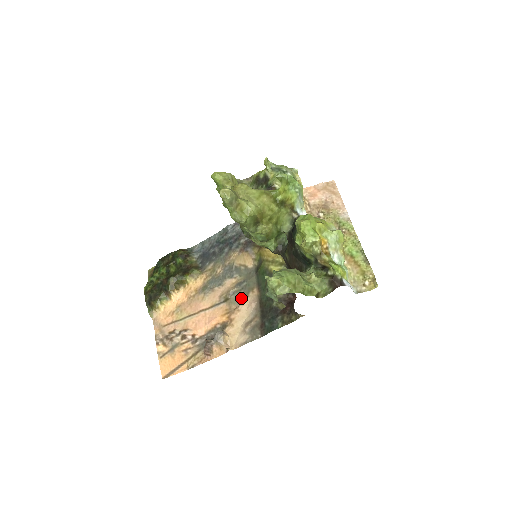
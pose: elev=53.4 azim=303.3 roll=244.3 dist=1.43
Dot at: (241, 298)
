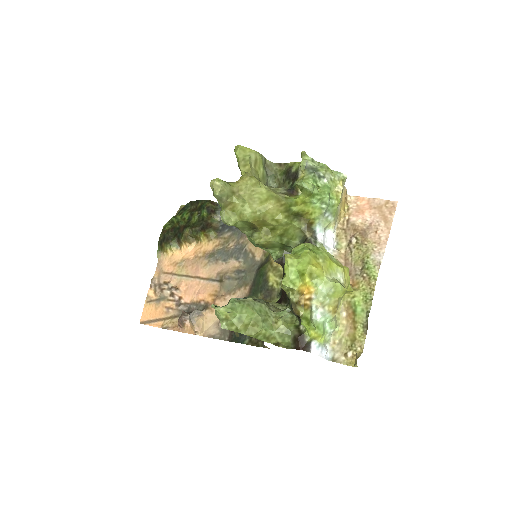
Dot at: (232, 288)
